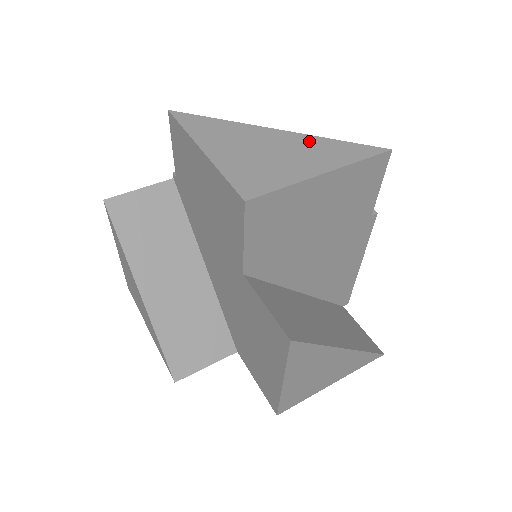
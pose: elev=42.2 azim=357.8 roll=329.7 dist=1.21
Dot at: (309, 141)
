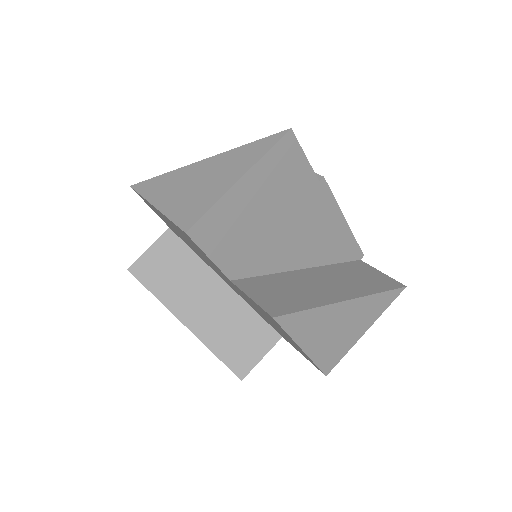
Dot at: (227, 157)
